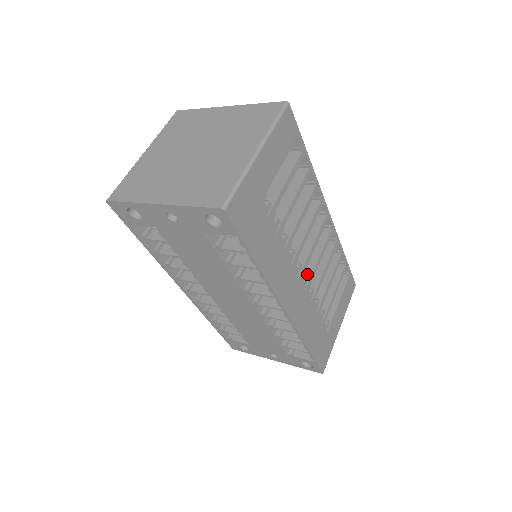
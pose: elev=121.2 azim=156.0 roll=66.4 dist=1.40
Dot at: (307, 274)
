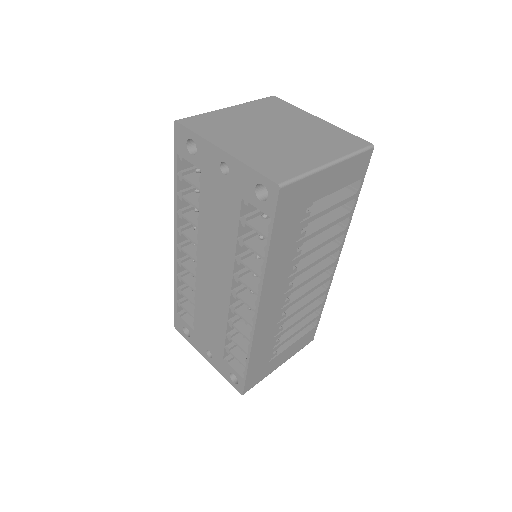
Dot at: (290, 298)
